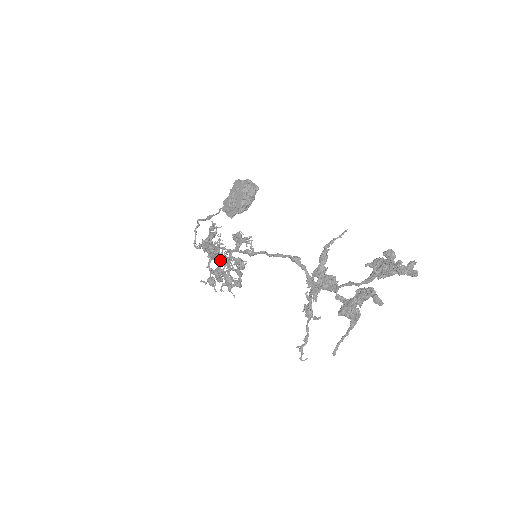
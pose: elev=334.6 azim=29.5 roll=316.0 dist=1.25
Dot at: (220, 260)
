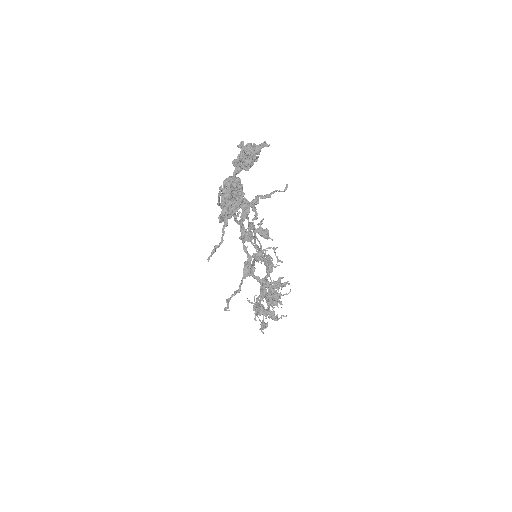
Dot at: occluded
